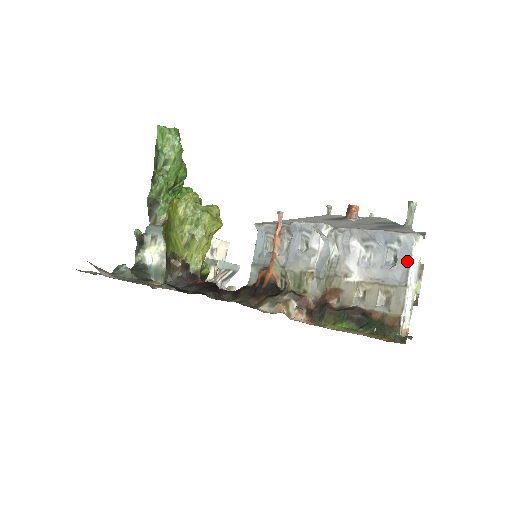
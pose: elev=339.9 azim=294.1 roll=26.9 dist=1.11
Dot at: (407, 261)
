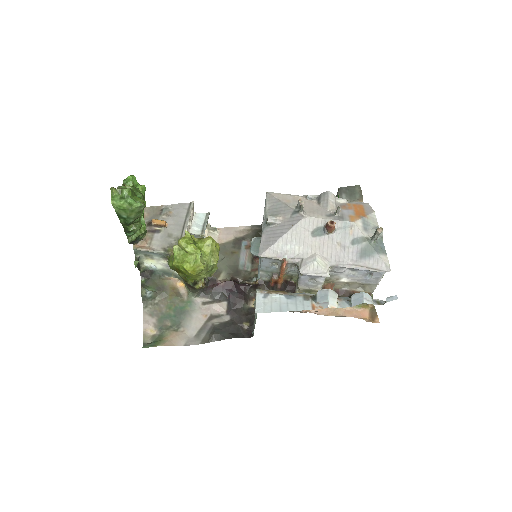
Dot at: (379, 278)
